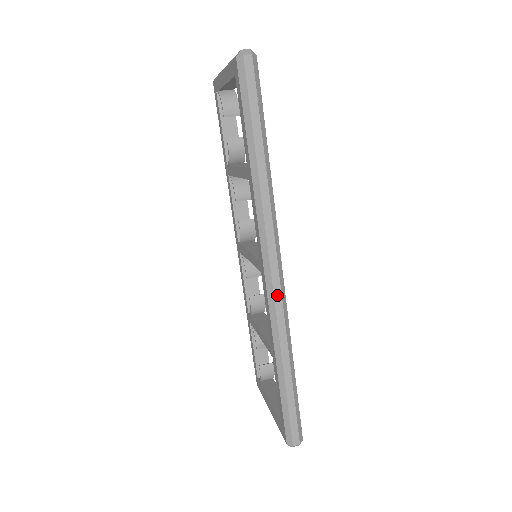
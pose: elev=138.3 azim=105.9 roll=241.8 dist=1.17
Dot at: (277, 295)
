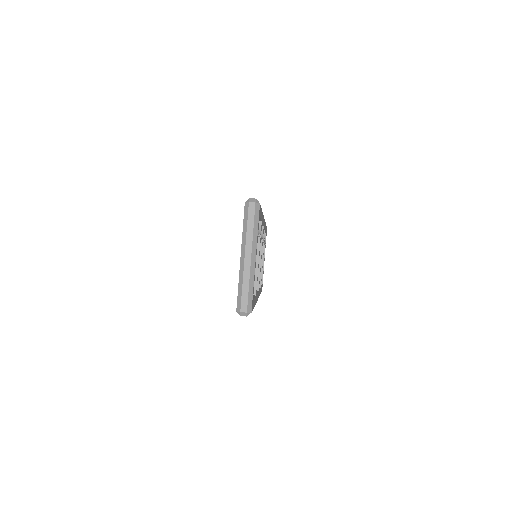
Dot at: occluded
